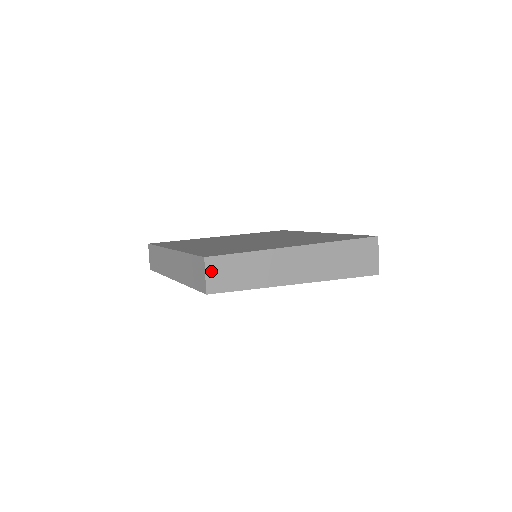
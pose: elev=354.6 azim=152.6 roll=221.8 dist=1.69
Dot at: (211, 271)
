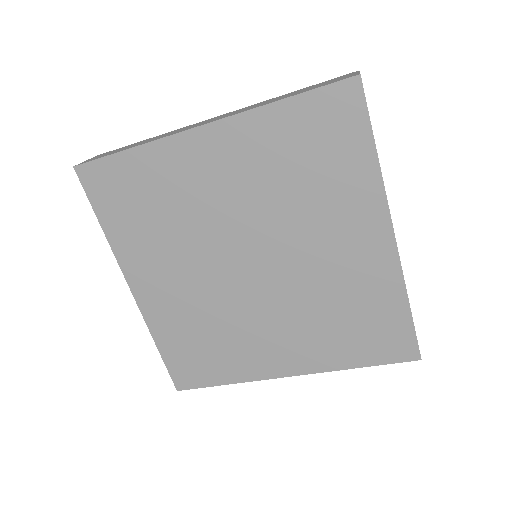
Dot at: occluded
